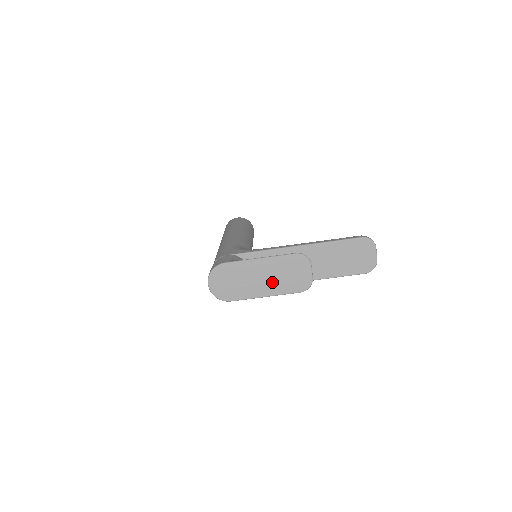
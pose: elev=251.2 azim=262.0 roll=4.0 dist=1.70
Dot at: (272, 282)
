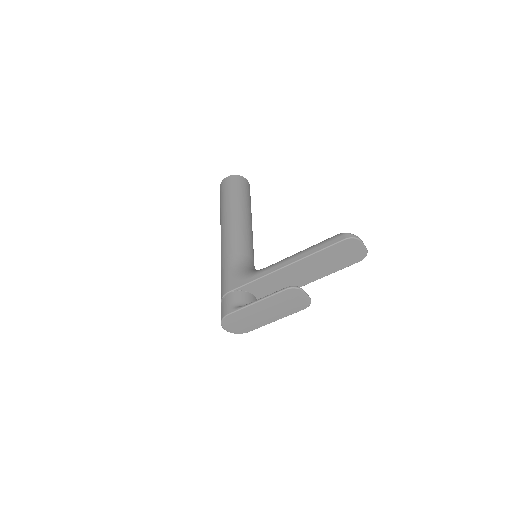
Dot at: (276, 312)
